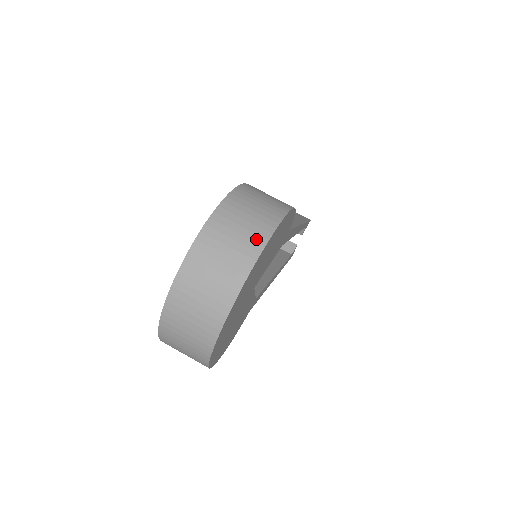
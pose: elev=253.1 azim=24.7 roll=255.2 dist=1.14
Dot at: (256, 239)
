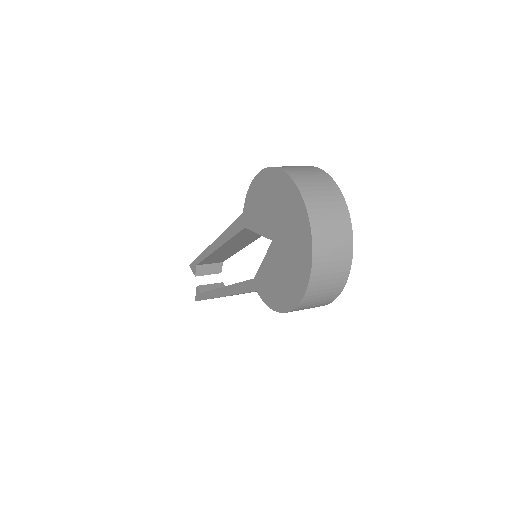
Dot at: (320, 173)
